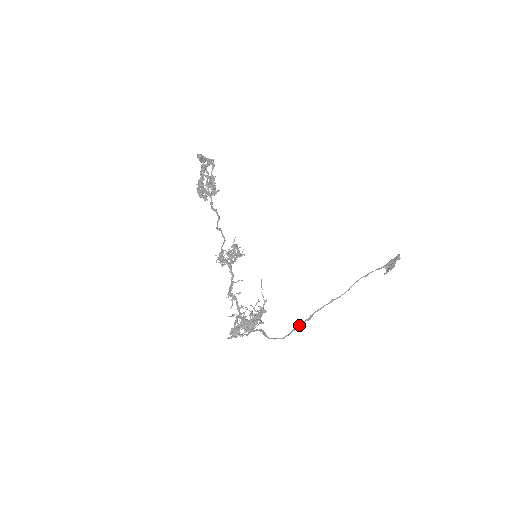
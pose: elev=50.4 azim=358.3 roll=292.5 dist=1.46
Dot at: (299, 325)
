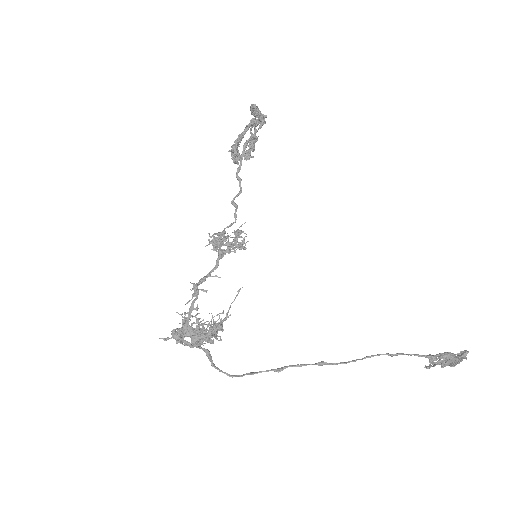
Dot at: (260, 371)
